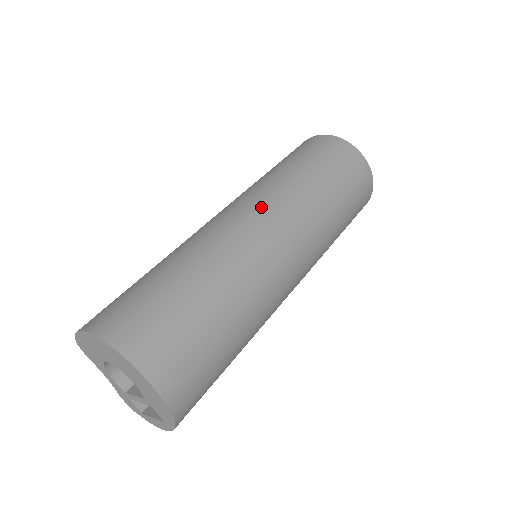
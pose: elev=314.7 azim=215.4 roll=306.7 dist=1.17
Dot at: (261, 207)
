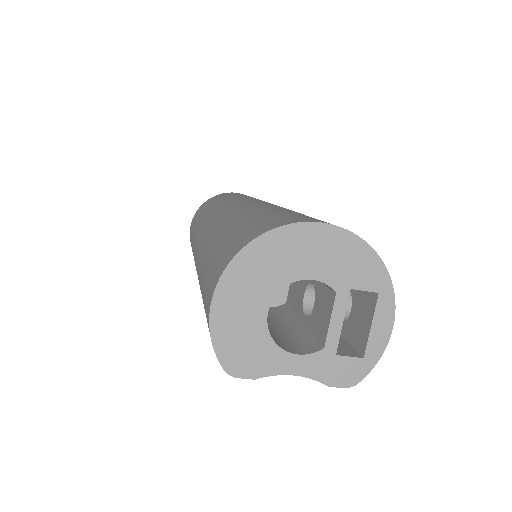
Dot at: (213, 215)
